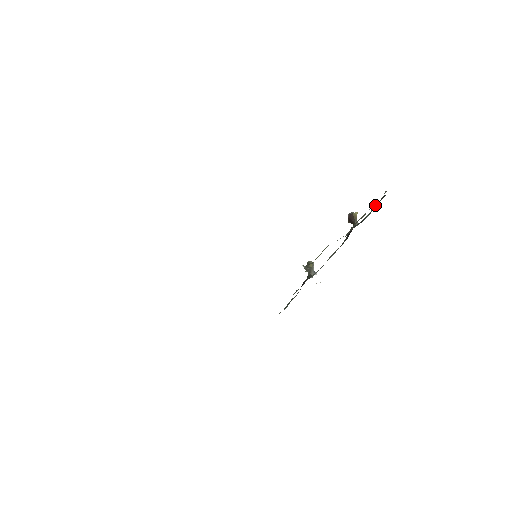
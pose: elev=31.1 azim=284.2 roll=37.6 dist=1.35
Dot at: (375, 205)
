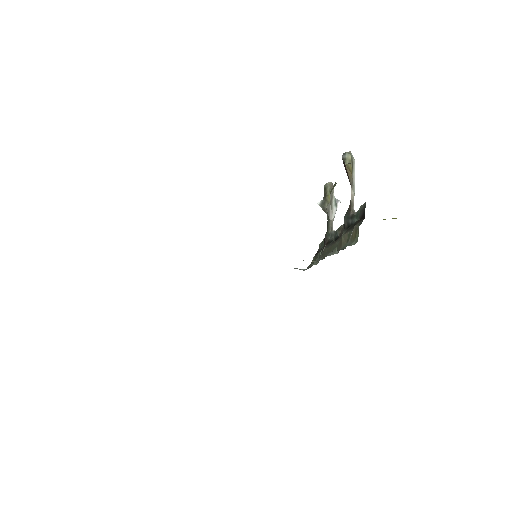
Dot at: (360, 206)
